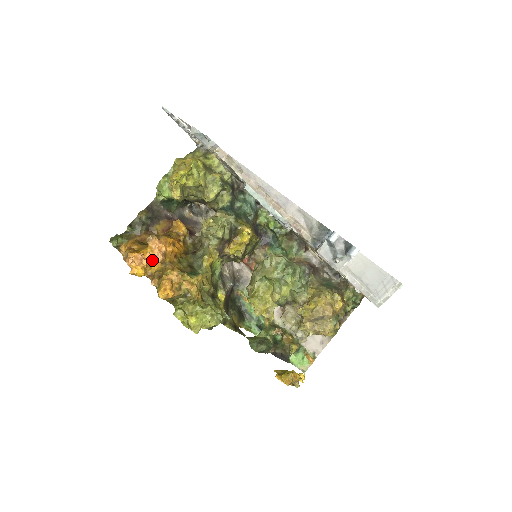
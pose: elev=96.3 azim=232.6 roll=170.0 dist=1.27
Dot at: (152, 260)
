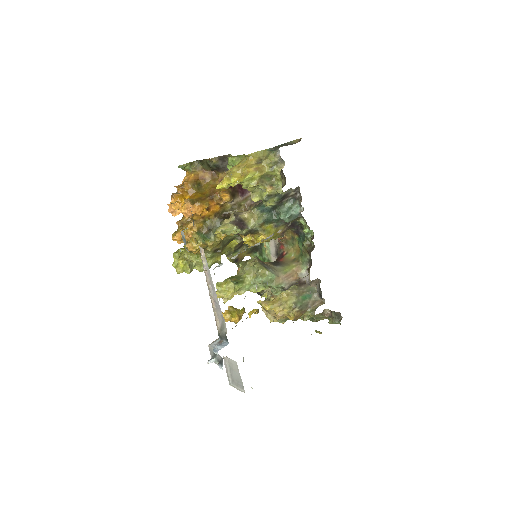
Dot at: (182, 213)
